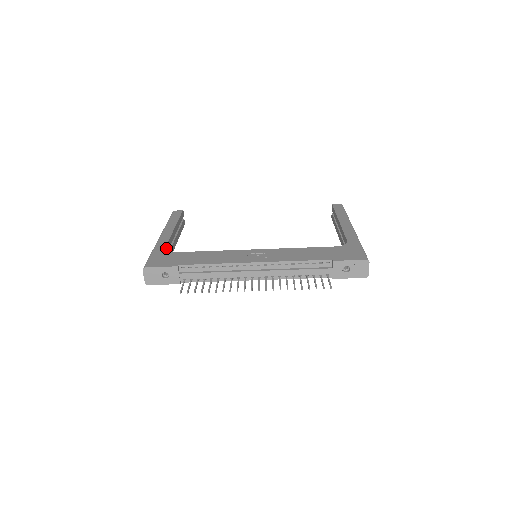
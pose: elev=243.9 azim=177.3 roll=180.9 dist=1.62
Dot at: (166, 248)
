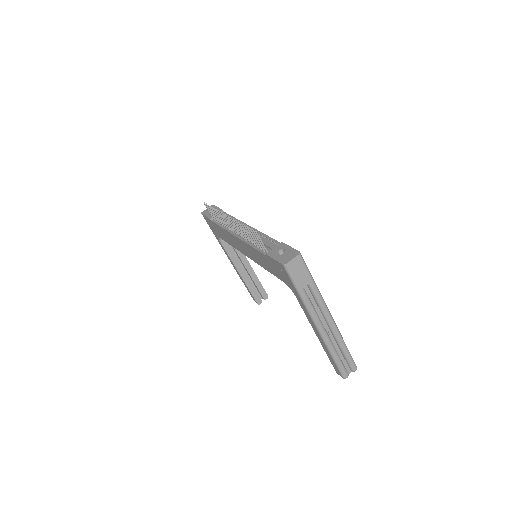
Dot at: occluded
